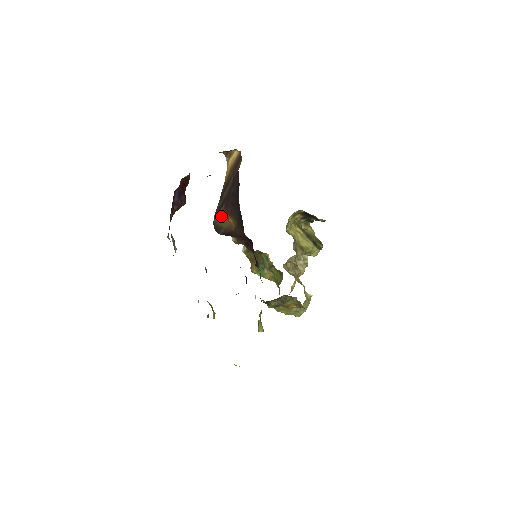
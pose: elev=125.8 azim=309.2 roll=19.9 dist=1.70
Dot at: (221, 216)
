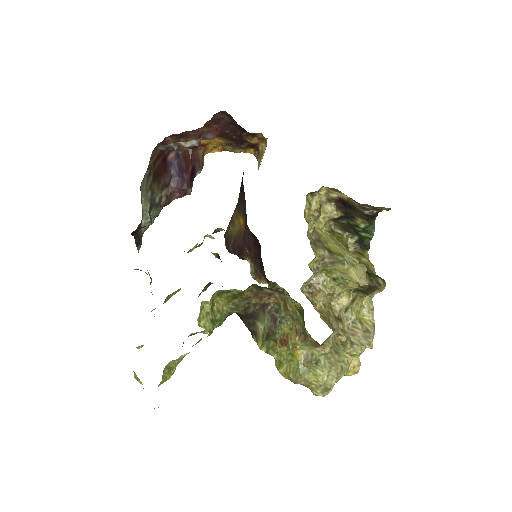
Dot at: (232, 218)
